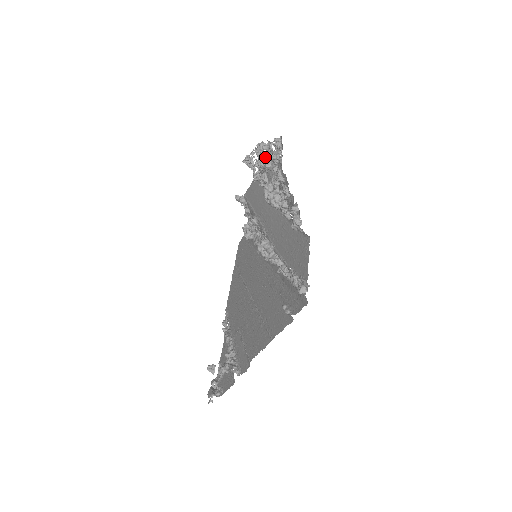
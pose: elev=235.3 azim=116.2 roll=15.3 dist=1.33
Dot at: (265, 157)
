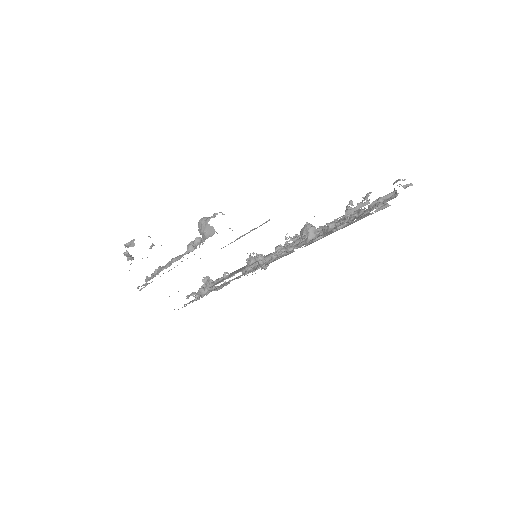
Dot at: occluded
